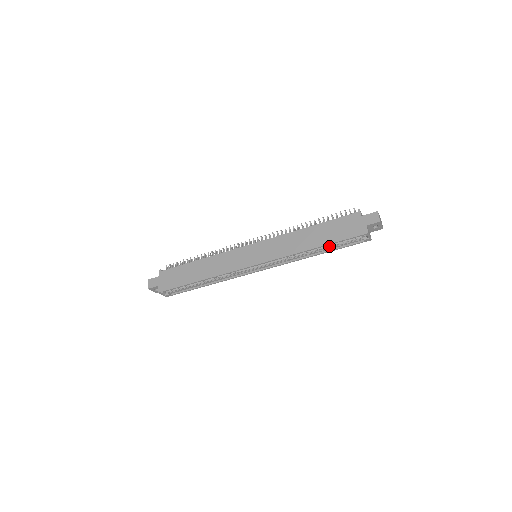
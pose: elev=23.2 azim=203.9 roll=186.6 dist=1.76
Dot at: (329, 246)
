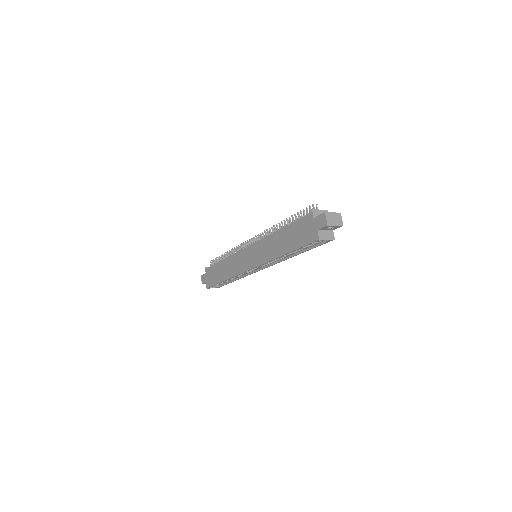
Dot at: (301, 248)
